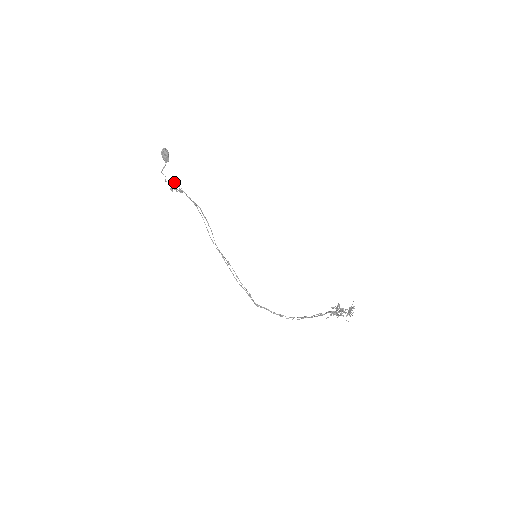
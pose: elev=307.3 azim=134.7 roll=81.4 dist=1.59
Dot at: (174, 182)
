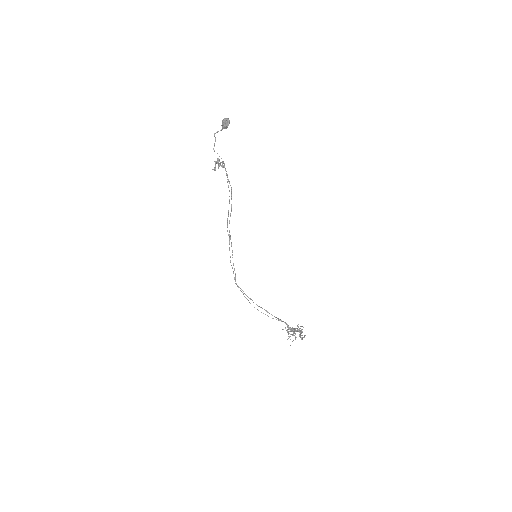
Dot at: (220, 163)
